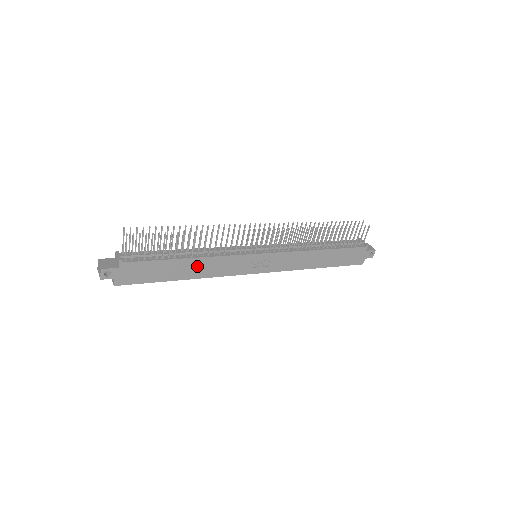
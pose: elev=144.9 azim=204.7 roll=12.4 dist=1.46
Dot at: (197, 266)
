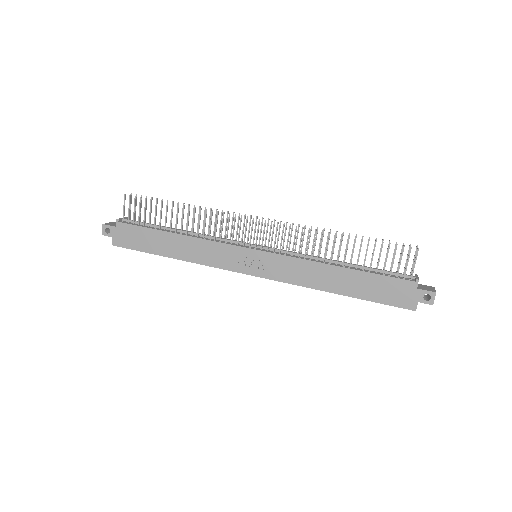
Dot at: (185, 245)
